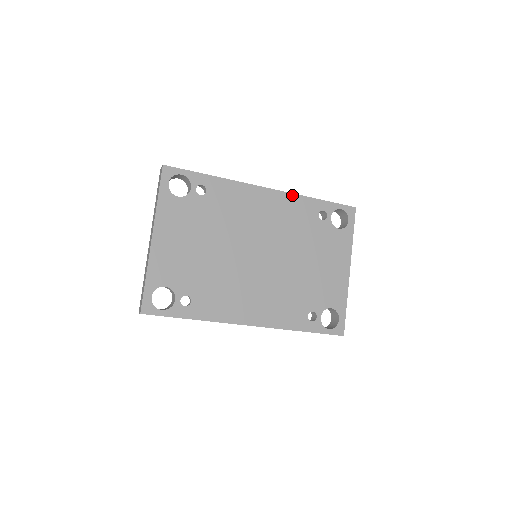
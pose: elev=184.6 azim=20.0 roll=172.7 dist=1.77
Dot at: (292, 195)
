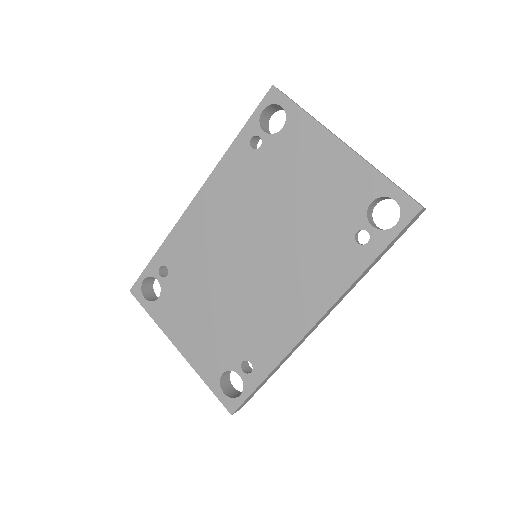
Dot at: (215, 171)
